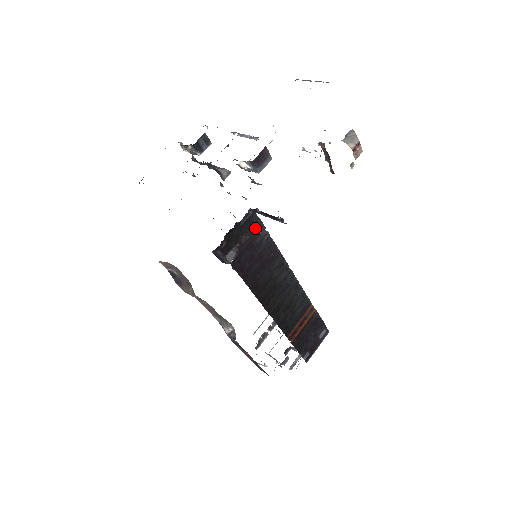
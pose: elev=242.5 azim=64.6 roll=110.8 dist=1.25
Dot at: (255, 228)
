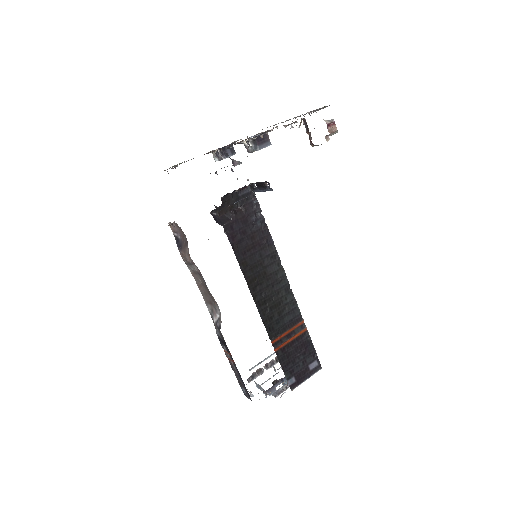
Dot at: (251, 206)
